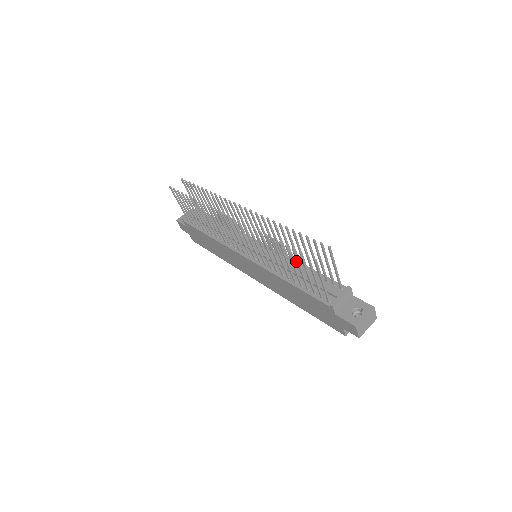
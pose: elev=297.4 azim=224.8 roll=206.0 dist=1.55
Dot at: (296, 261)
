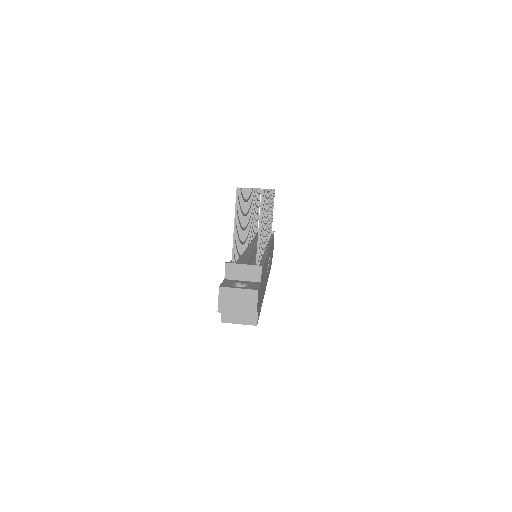
Dot at: occluded
